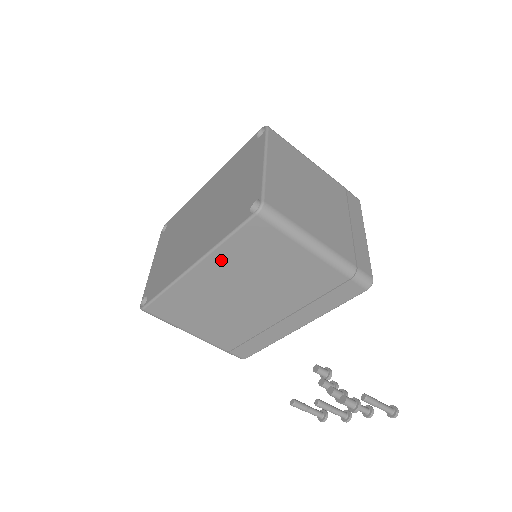
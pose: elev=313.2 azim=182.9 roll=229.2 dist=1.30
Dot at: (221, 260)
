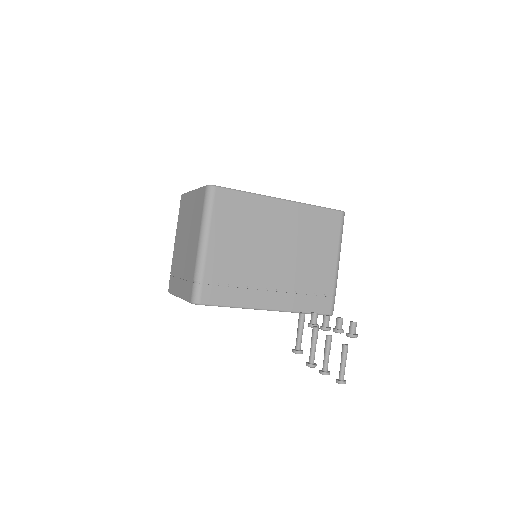
Dot at: (301, 213)
